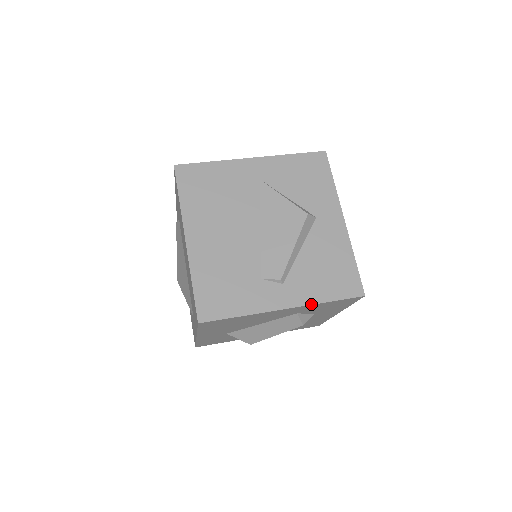
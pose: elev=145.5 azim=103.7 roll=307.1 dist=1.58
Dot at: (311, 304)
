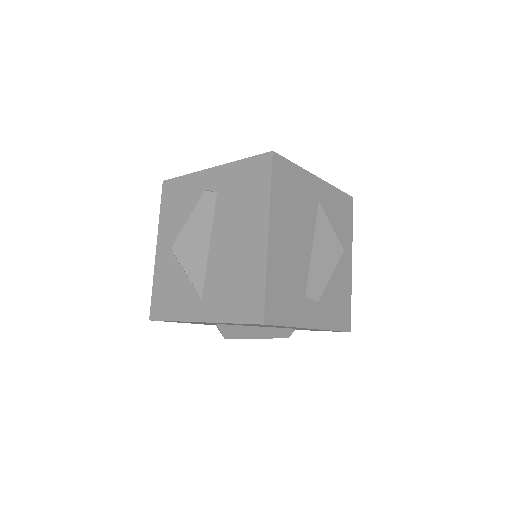
Dot at: (326, 329)
